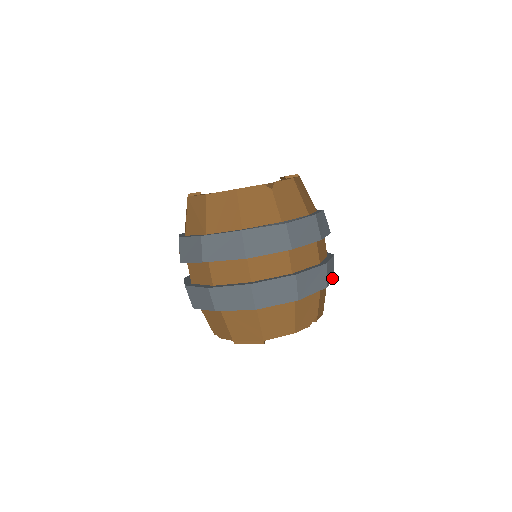
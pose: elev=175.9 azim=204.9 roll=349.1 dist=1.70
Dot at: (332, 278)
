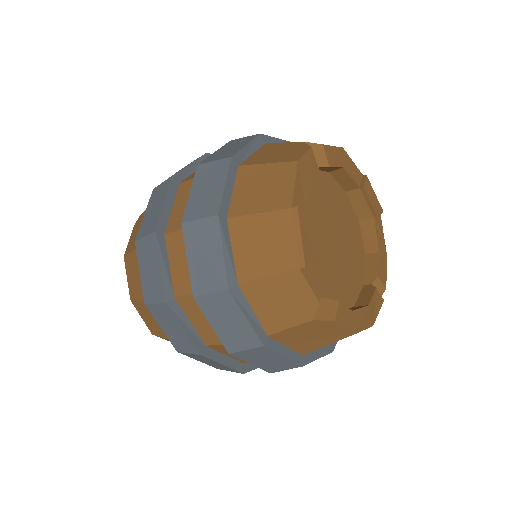
Dot at: occluded
